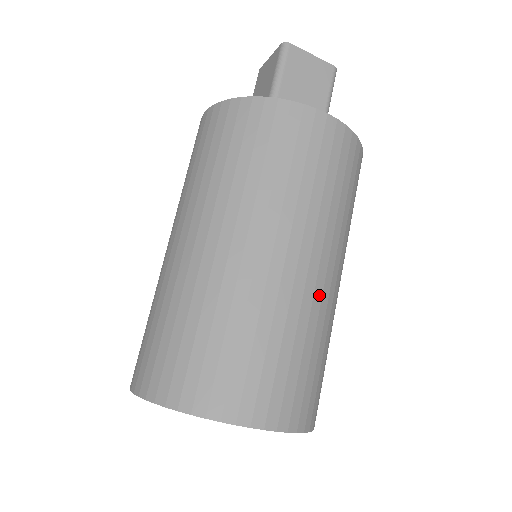
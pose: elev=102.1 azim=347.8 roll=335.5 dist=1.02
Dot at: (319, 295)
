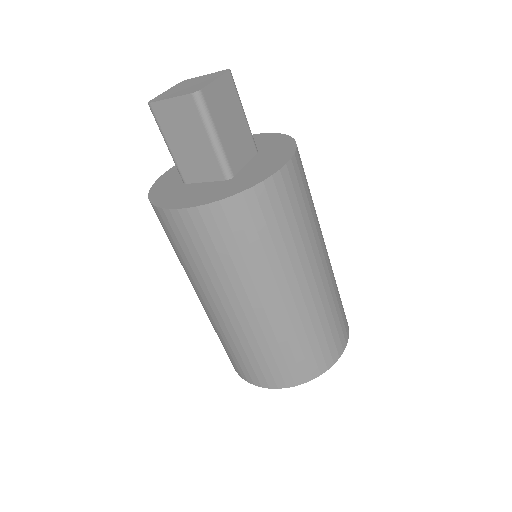
Dot at: (330, 264)
